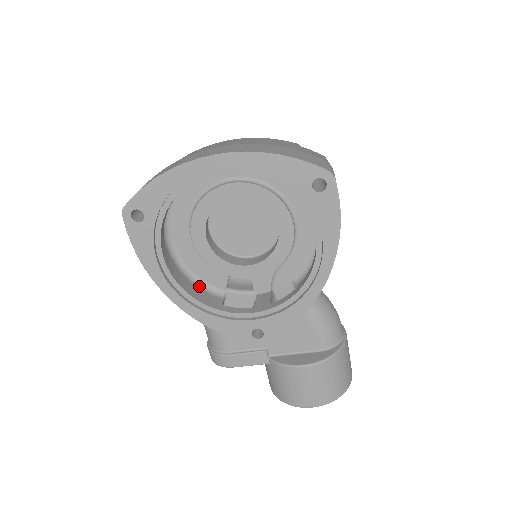
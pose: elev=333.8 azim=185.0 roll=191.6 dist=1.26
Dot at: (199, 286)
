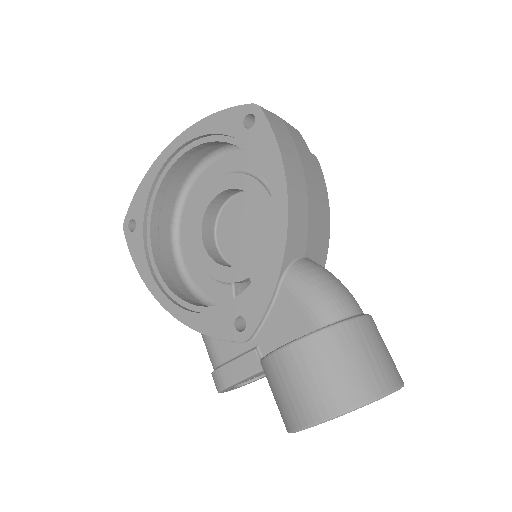
Dot at: occluded
